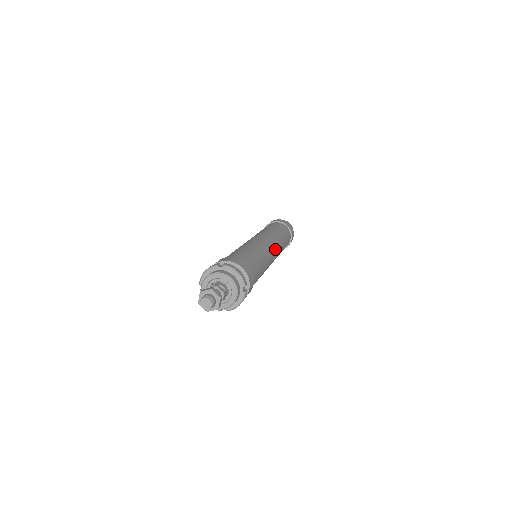
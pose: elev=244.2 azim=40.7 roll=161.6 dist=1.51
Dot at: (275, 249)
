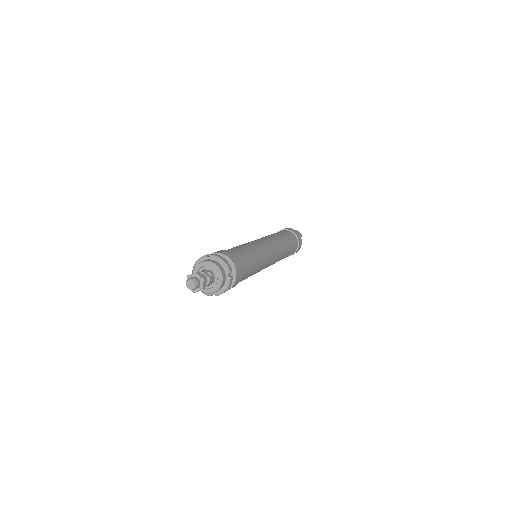
Dot at: (274, 250)
